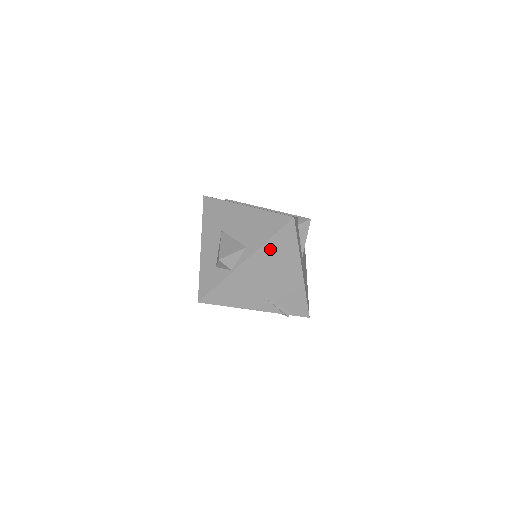
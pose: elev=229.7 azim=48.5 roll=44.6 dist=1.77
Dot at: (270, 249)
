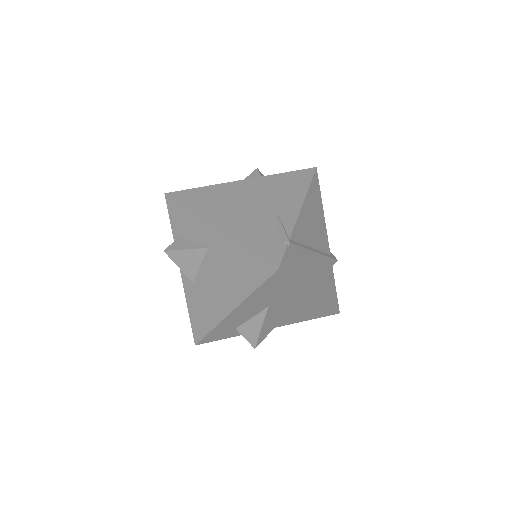
Dot at: occluded
